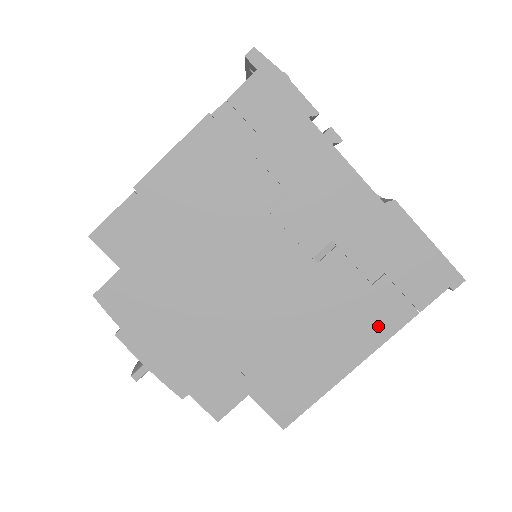
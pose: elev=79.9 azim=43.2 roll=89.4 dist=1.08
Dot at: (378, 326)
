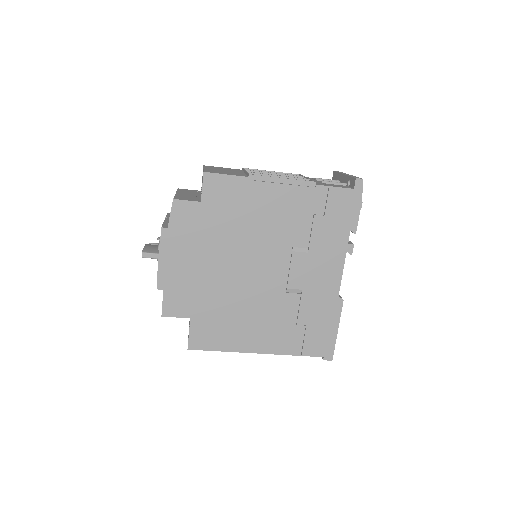
Dot at: (279, 344)
